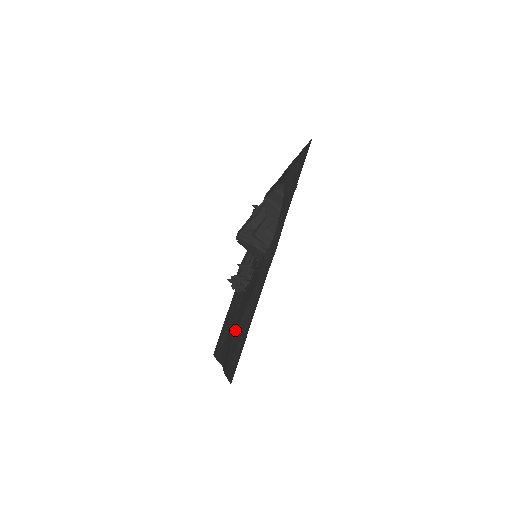
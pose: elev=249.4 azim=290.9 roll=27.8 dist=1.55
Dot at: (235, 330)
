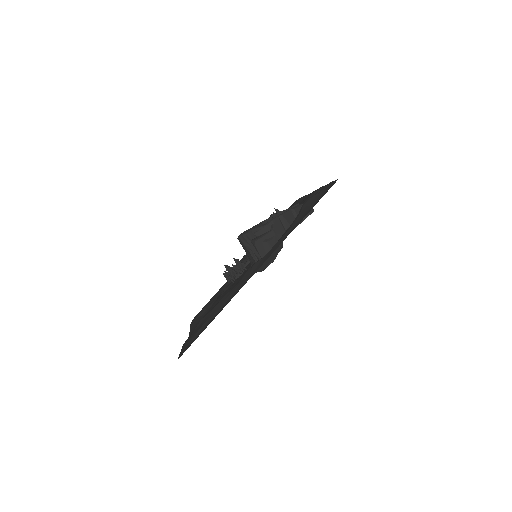
Dot at: (206, 314)
